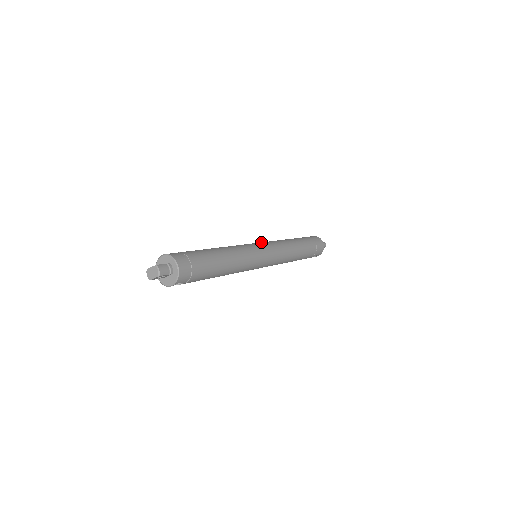
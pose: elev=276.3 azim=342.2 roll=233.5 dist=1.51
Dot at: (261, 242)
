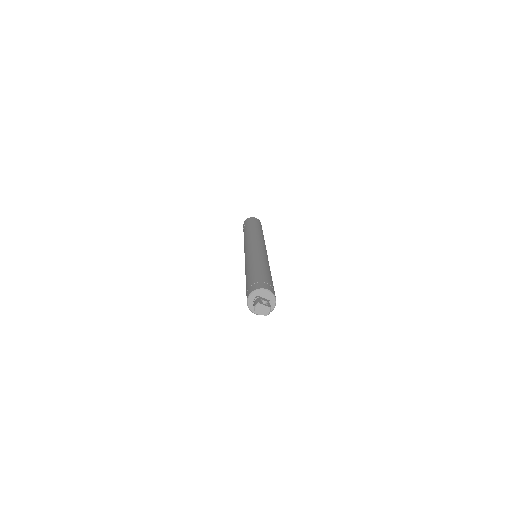
Dot at: (264, 245)
